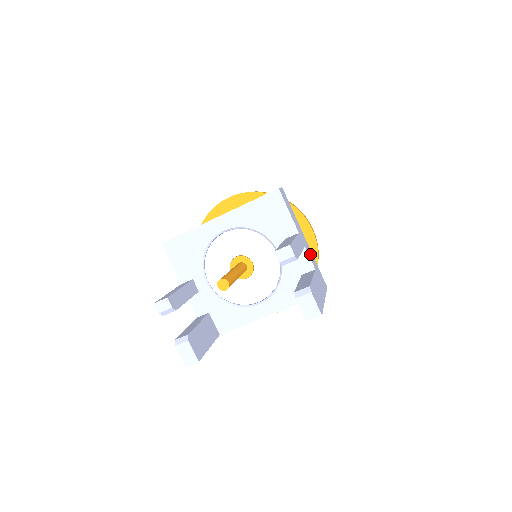
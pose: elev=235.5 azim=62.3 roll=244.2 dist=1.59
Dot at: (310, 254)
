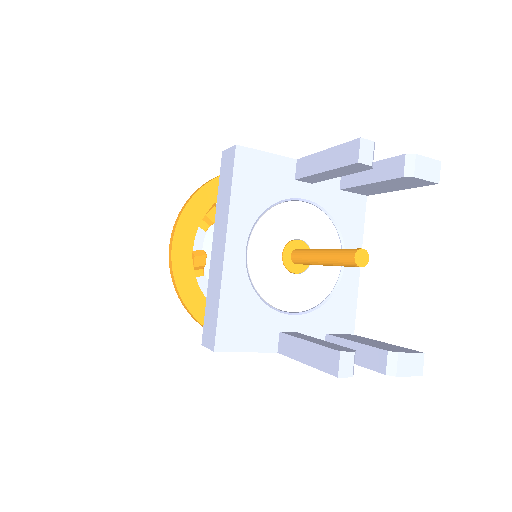
Dot at: occluded
